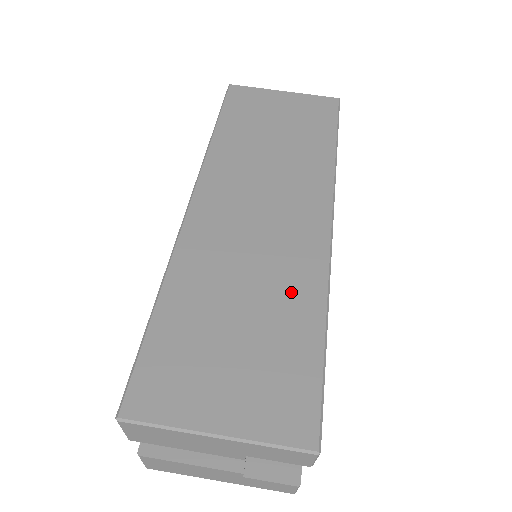
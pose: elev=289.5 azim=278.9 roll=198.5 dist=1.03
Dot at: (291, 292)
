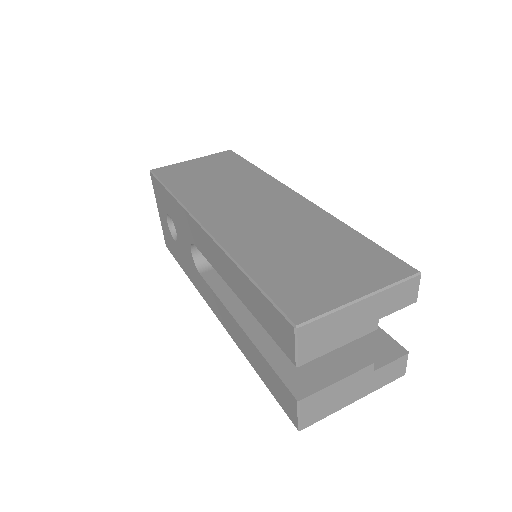
Dot at: (318, 228)
